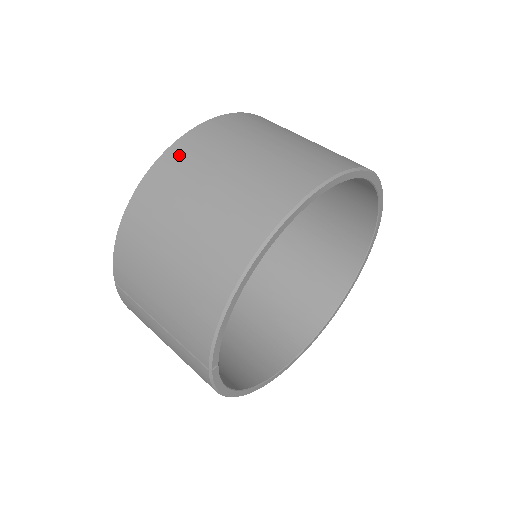
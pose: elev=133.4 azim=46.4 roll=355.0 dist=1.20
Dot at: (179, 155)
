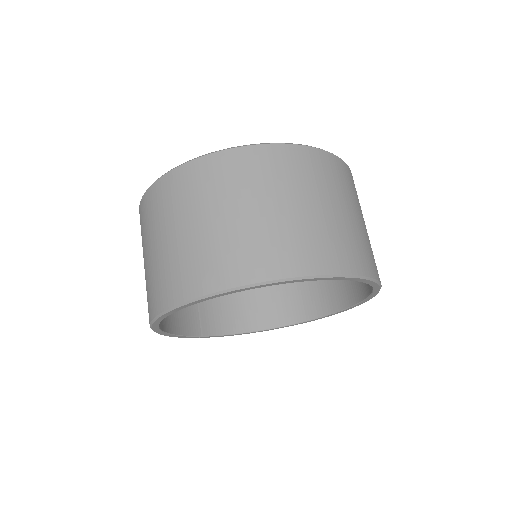
Dot at: (141, 216)
